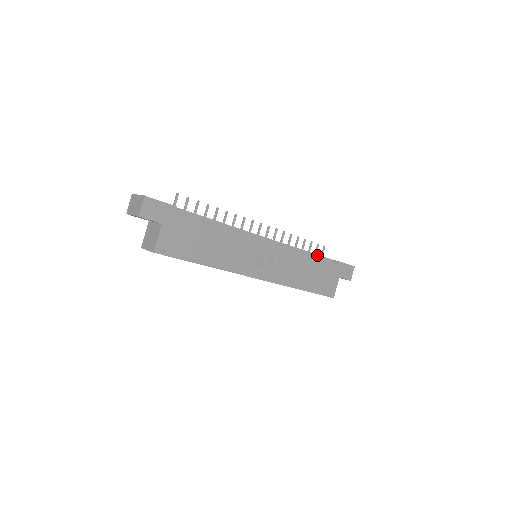
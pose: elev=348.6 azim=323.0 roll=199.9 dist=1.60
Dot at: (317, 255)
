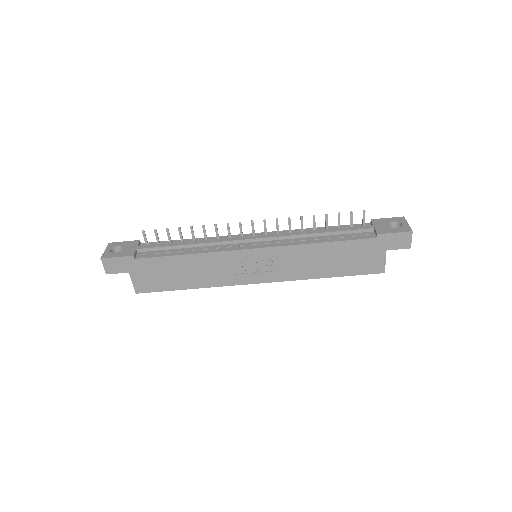
Dot at: (346, 231)
